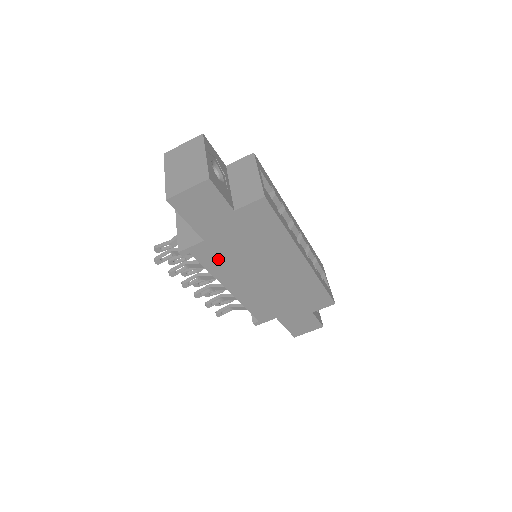
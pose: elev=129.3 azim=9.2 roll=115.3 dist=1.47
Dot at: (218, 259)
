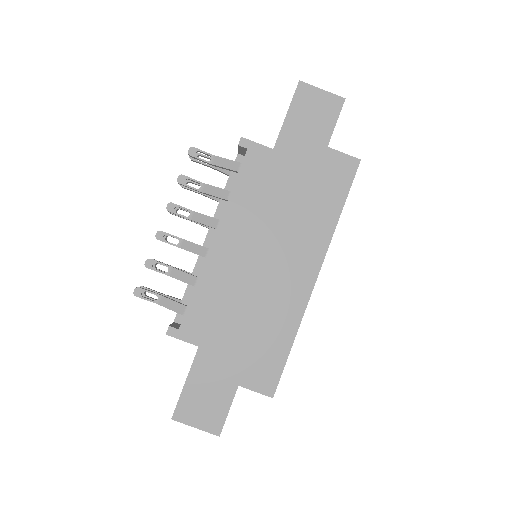
Dot at: (257, 184)
